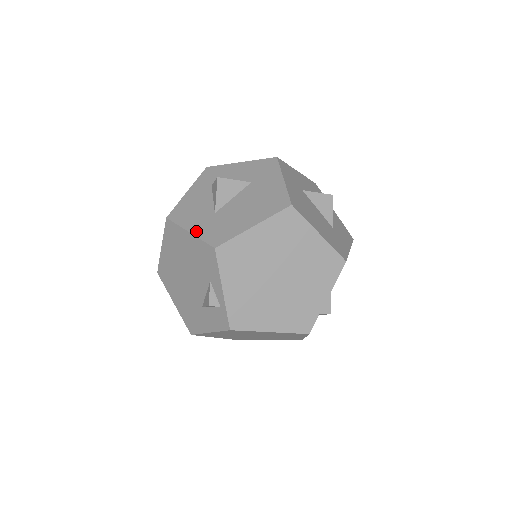
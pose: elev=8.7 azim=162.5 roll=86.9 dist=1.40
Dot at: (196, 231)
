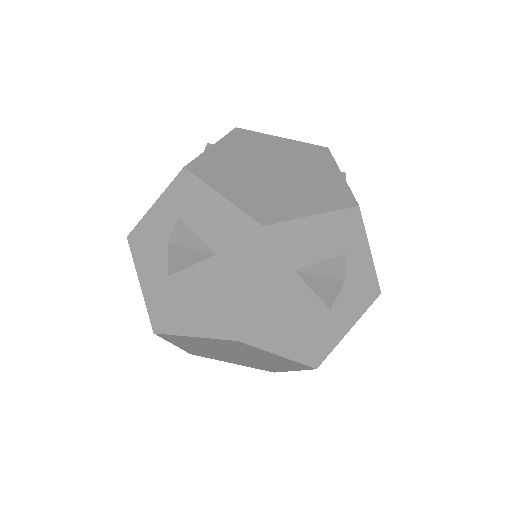
Dot at: (145, 290)
